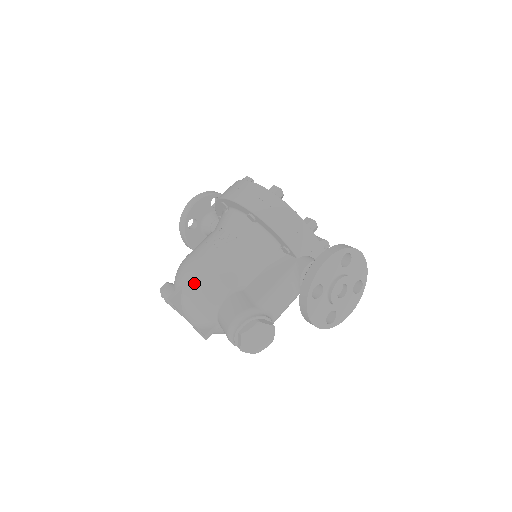
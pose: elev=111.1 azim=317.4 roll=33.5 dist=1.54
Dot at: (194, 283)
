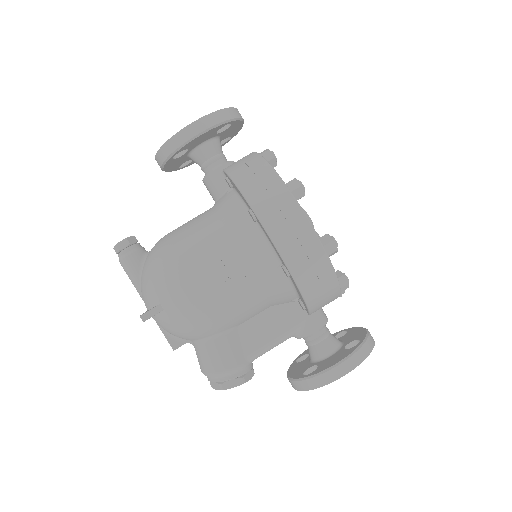
Dot at: (183, 318)
